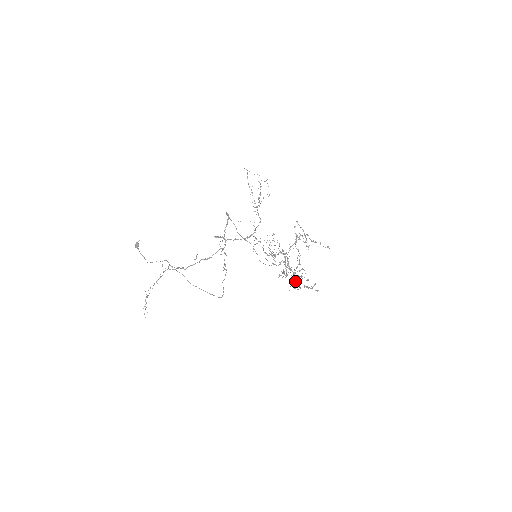
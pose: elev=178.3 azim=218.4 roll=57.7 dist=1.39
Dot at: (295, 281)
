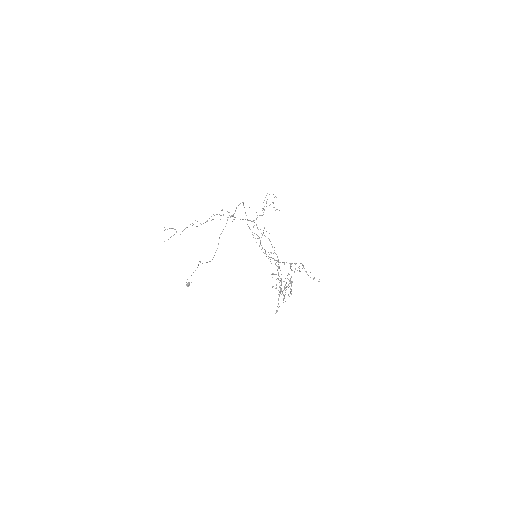
Dot at: occluded
